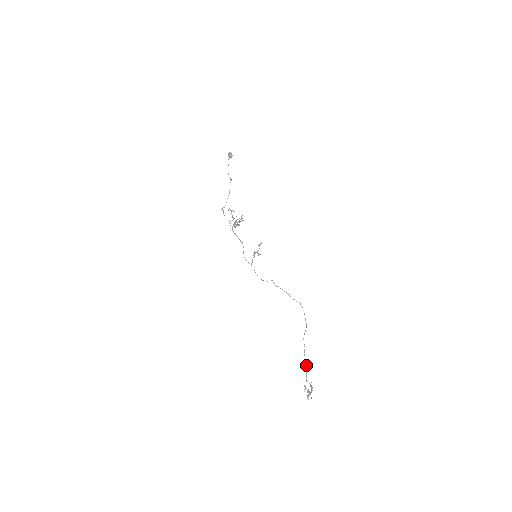
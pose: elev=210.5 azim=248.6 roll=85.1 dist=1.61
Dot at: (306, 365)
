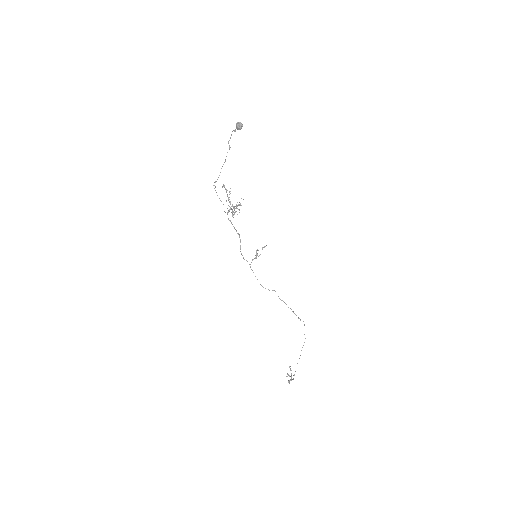
Dot at: occluded
